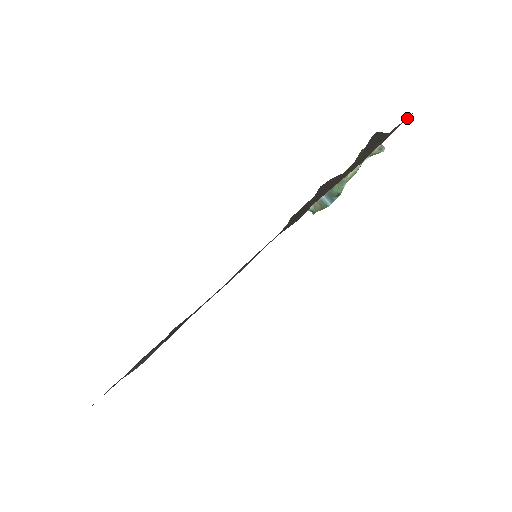
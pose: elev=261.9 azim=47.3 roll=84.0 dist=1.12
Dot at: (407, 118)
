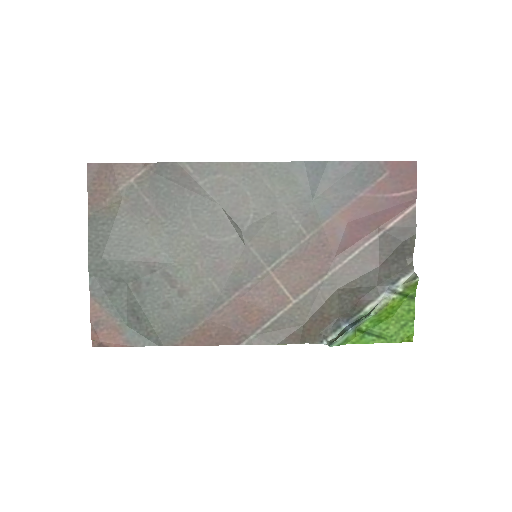
Dot at: (410, 161)
